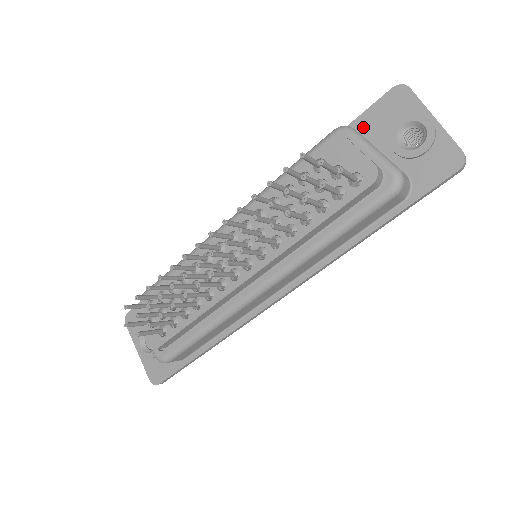
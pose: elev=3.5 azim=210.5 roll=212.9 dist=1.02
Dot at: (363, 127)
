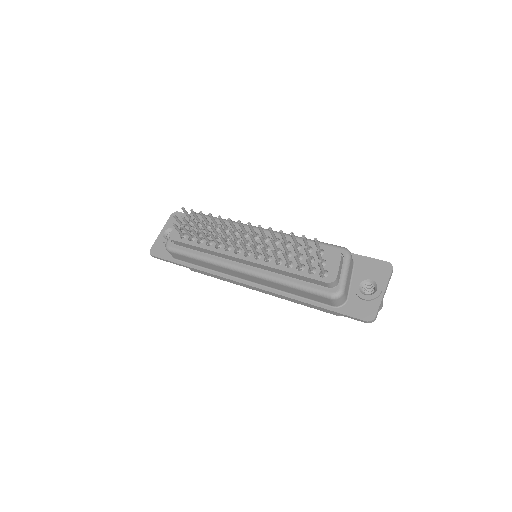
Dot at: (358, 262)
